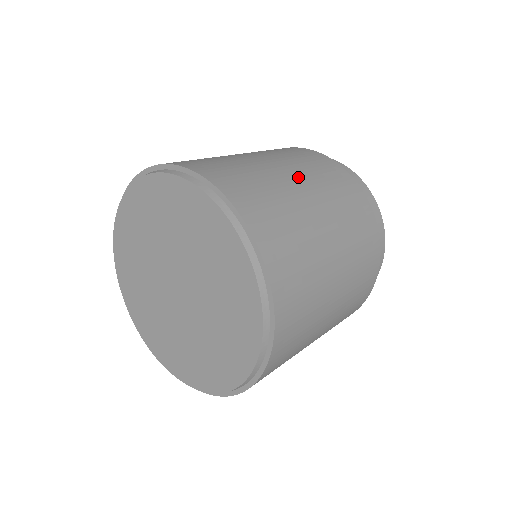
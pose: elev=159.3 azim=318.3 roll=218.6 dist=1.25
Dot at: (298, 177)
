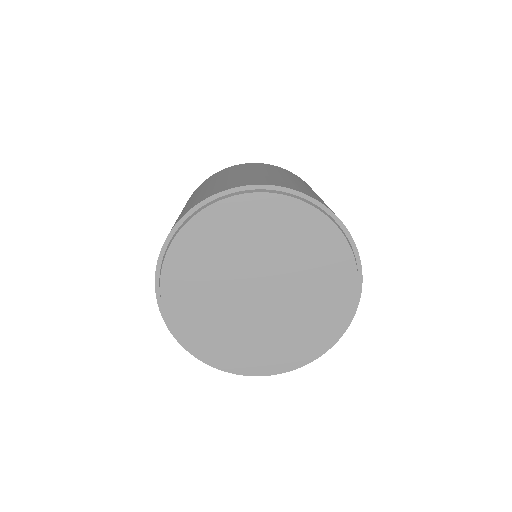
Dot at: (312, 190)
